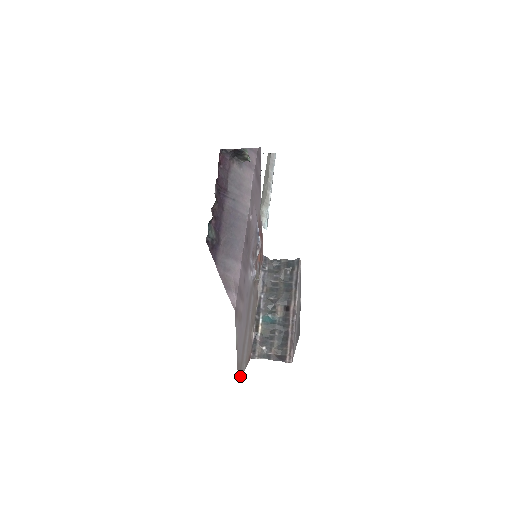
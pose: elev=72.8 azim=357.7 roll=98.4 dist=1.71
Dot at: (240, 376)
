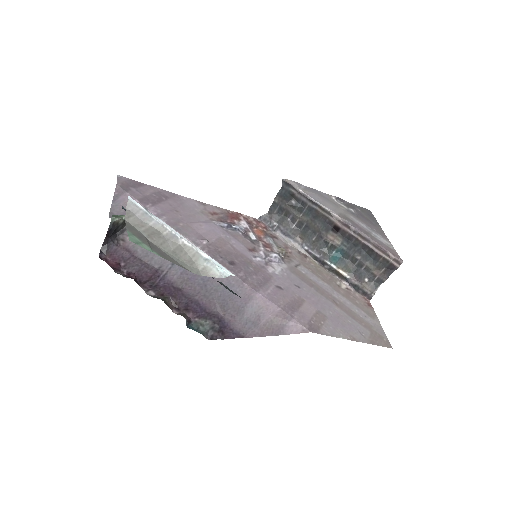
Dot at: (385, 339)
